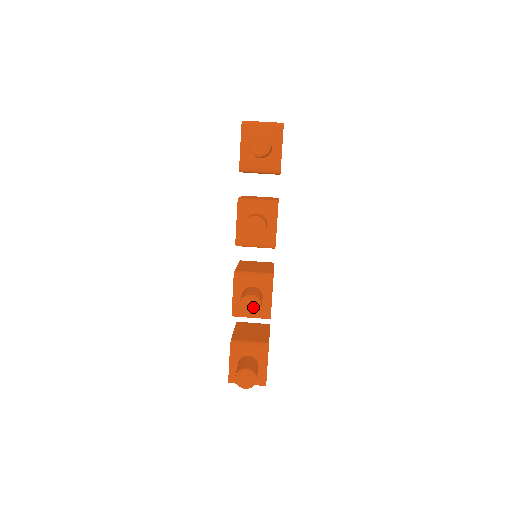
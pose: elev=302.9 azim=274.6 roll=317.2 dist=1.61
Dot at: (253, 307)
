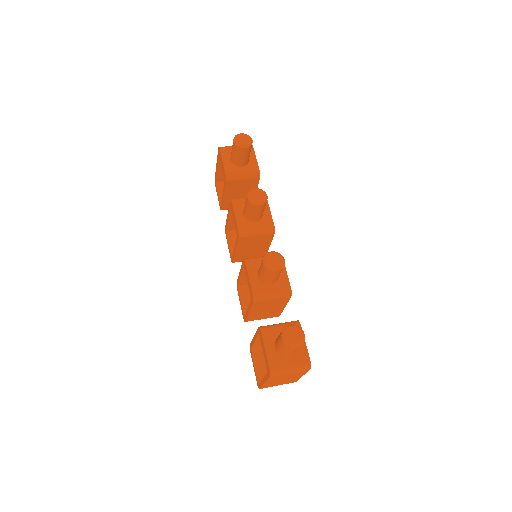
Dot at: (277, 260)
